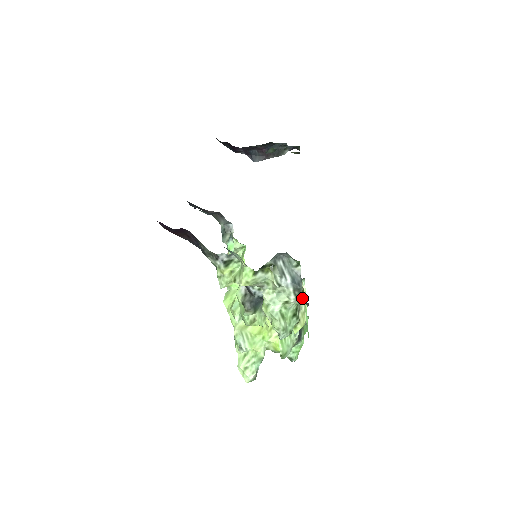
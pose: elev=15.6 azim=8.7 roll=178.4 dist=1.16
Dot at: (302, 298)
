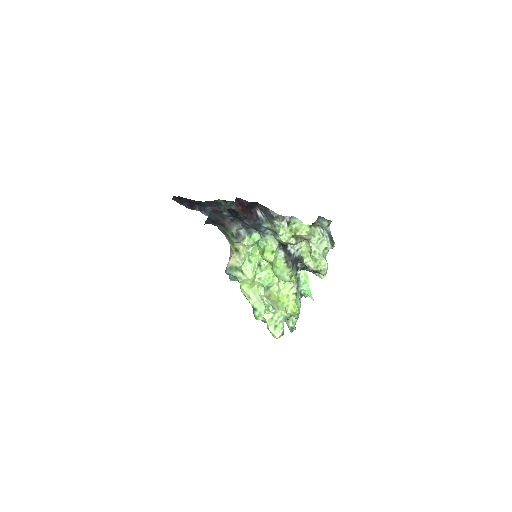
Dot at: (334, 245)
